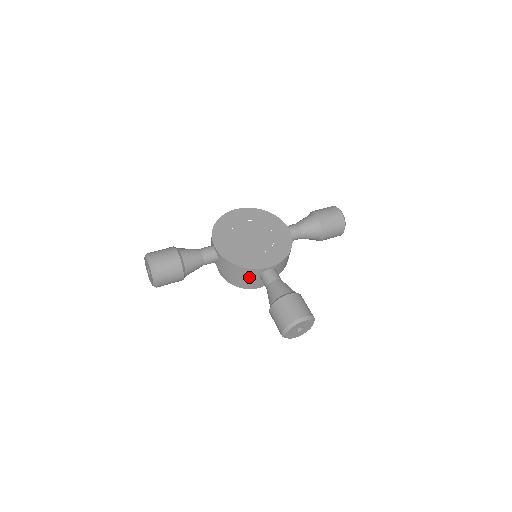
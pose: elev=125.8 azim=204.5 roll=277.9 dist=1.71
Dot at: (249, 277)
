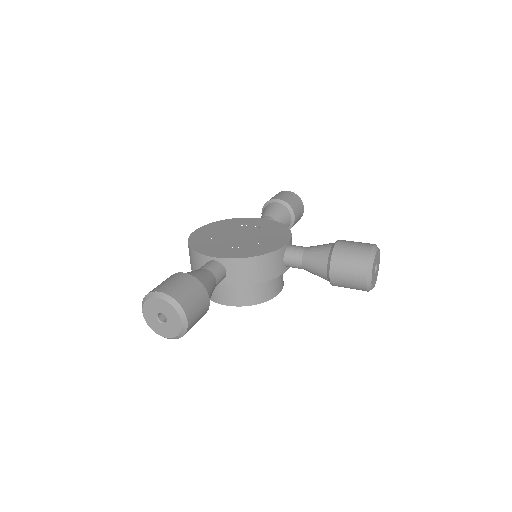
Dot at: (274, 268)
